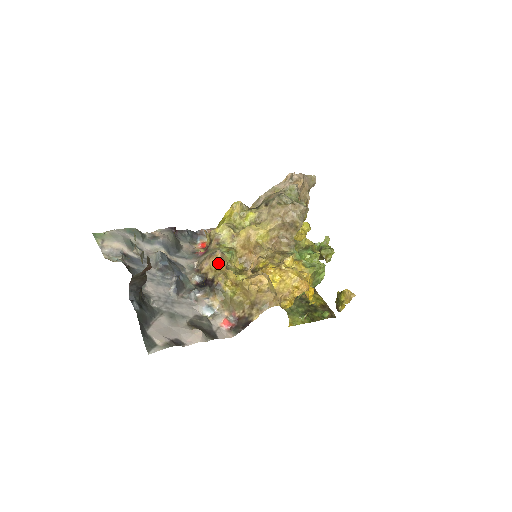
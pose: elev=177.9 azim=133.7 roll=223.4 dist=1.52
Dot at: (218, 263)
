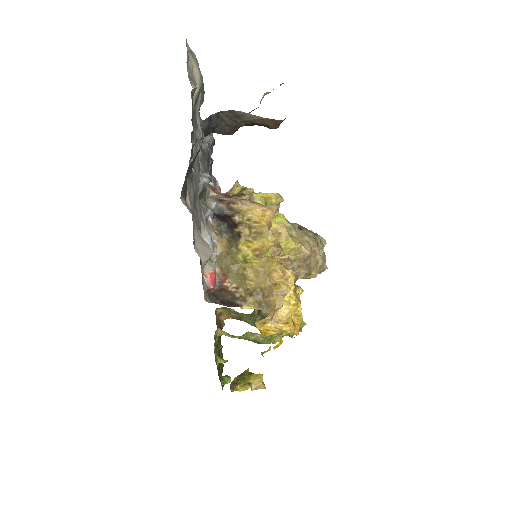
Dot at: (266, 216)
